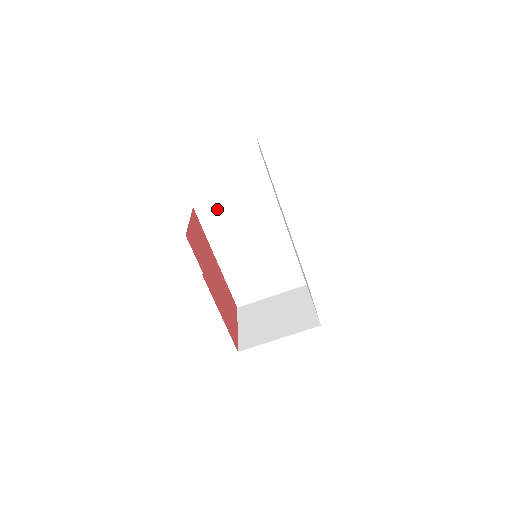
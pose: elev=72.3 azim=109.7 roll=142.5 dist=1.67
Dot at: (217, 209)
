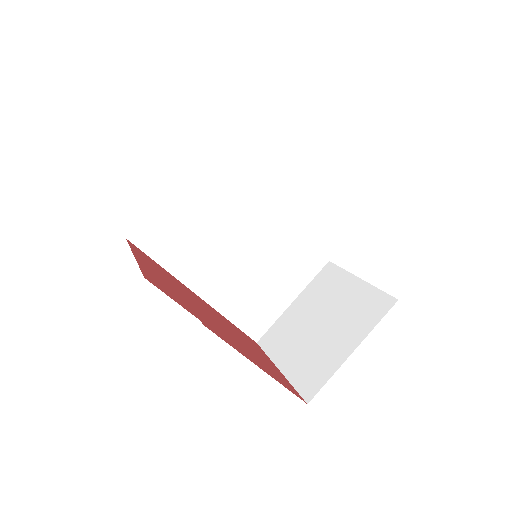
Dot at: (162, 223)
